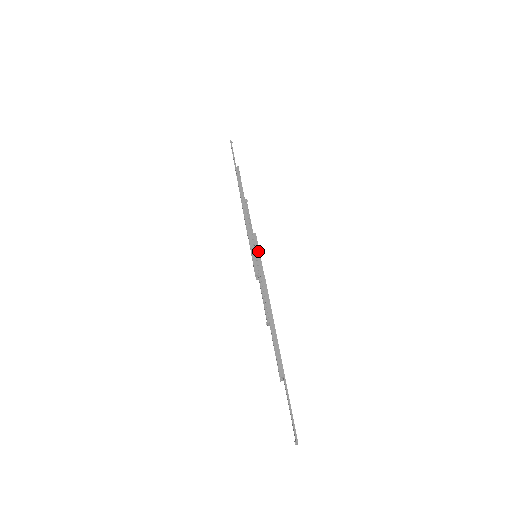
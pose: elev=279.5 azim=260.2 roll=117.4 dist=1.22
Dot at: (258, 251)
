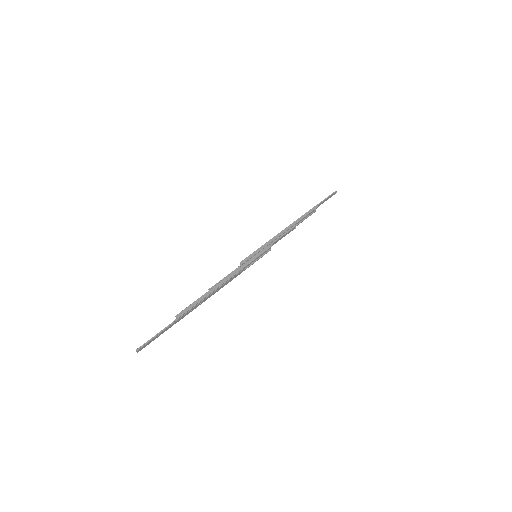
Dot at: (260, 254)
